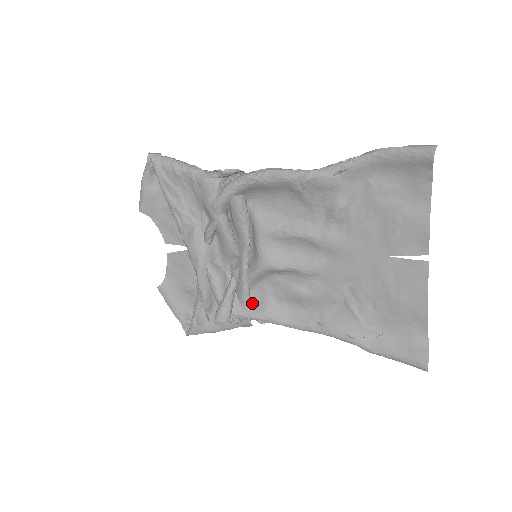
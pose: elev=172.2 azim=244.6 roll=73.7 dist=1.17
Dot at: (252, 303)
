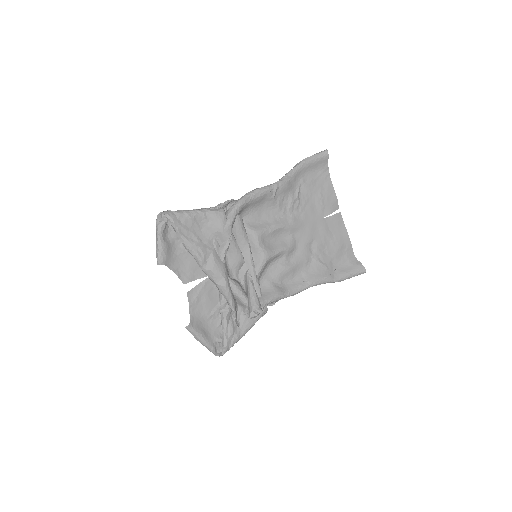
Dot at: (263, 293)
